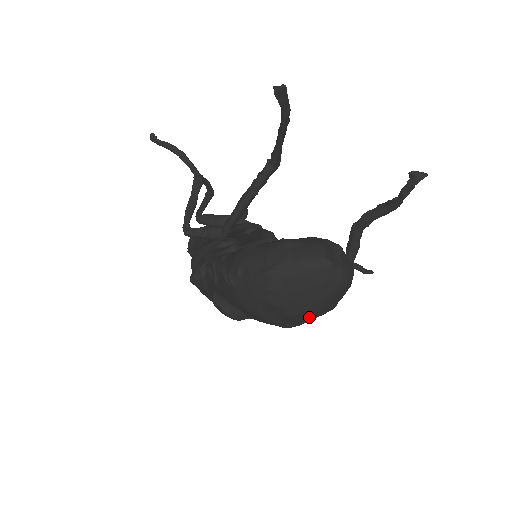
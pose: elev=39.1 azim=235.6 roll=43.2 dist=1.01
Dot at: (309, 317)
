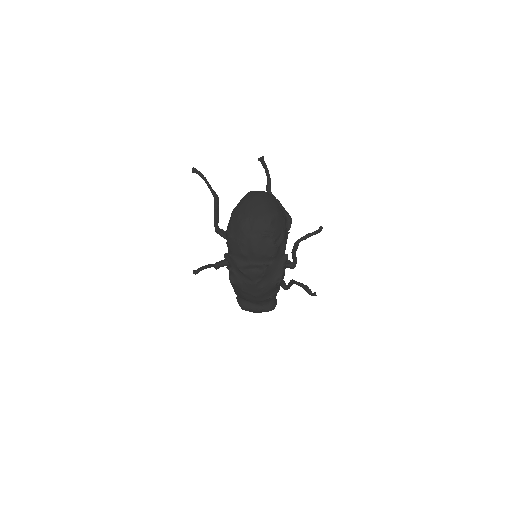
Dot at: (267, 218)
